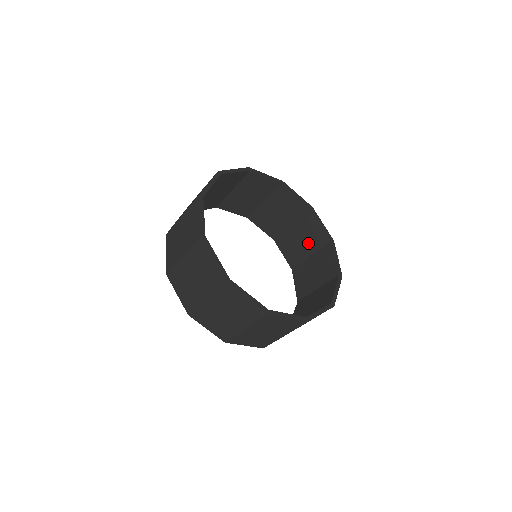
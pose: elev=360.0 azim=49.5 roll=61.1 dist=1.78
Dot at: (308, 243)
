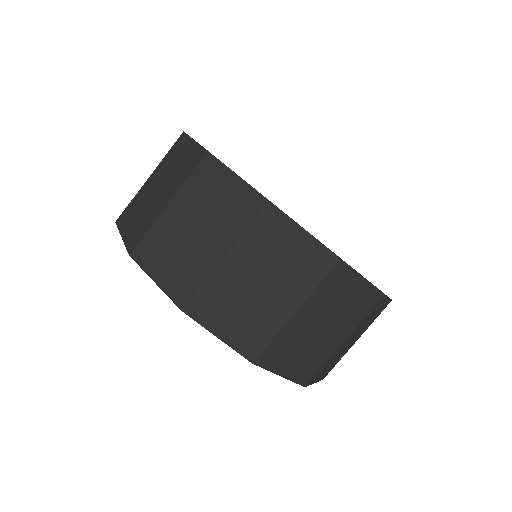
Dot at: occluded
